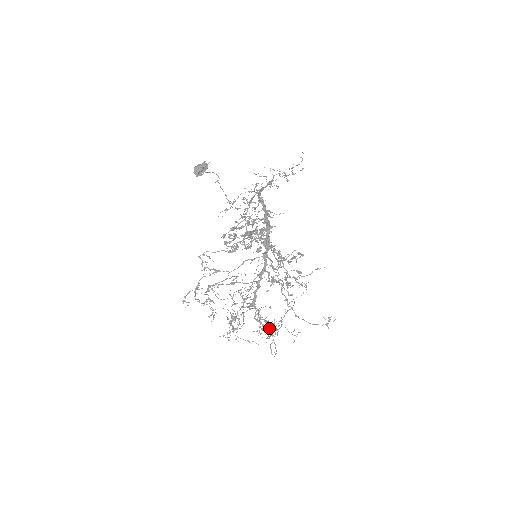
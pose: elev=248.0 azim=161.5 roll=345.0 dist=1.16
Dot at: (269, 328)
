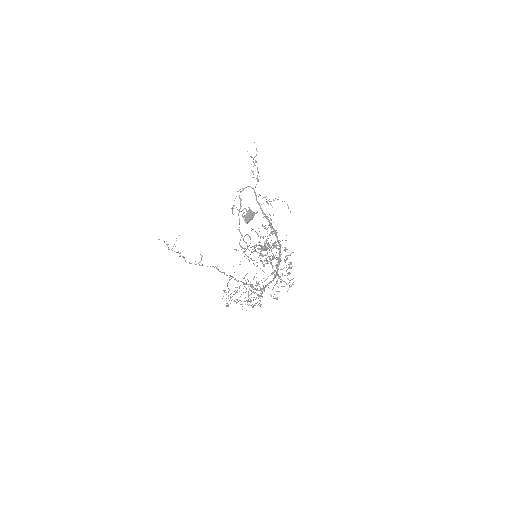
Dot at: occluded
